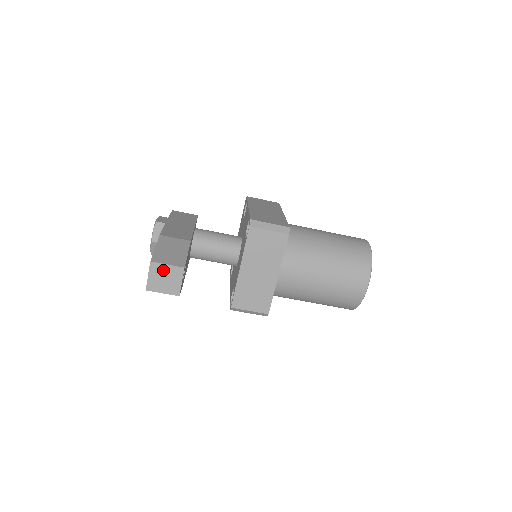
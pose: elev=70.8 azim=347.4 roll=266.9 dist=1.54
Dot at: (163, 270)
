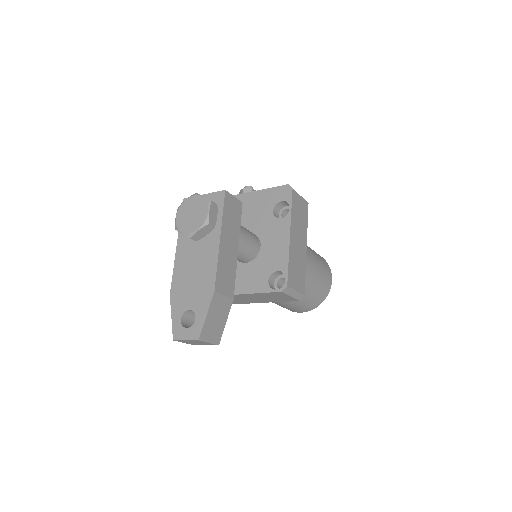
Dot at: (201, 342)
